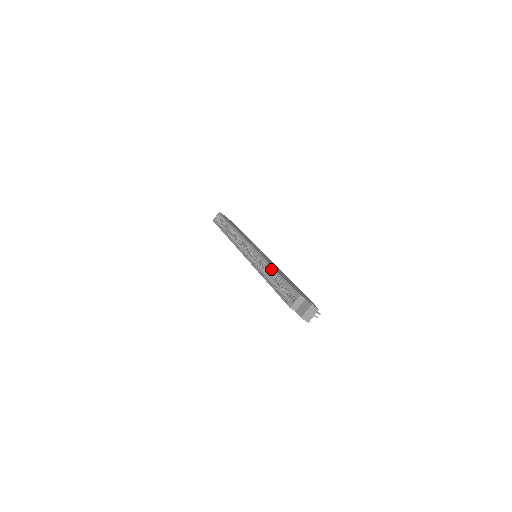
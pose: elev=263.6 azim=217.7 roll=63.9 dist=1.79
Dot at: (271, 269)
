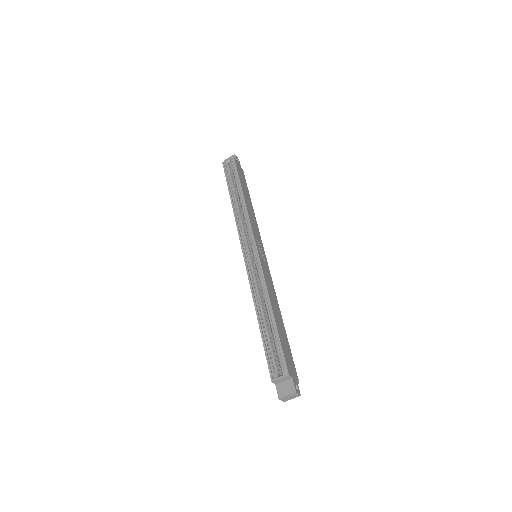
Dot at: (268, 304)
